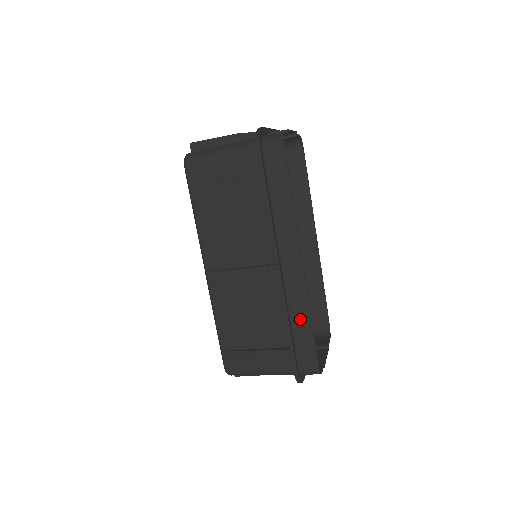
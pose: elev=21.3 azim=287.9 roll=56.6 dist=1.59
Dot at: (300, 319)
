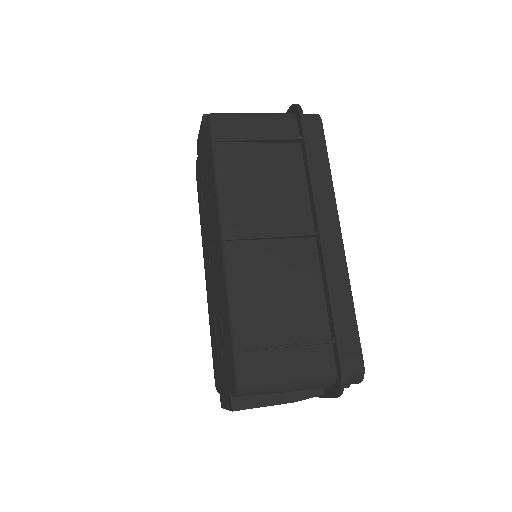
Dot at: (341, 302)
